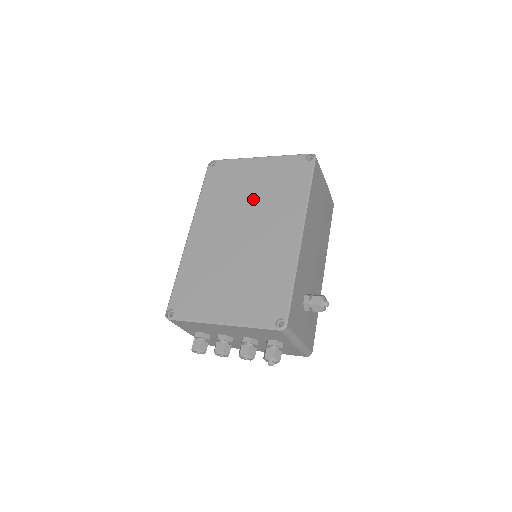
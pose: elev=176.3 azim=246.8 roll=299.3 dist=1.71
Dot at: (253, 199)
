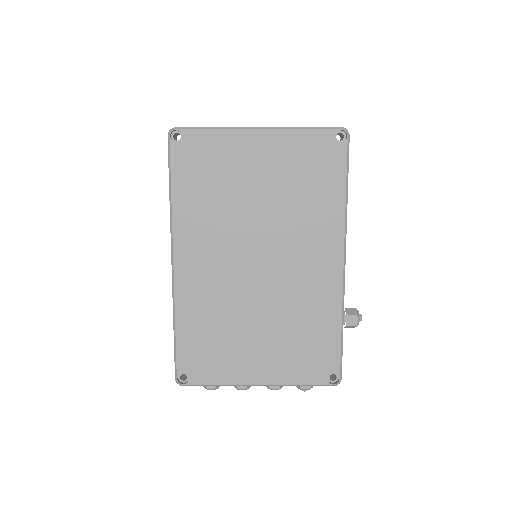
Dot at: (264, 208)
